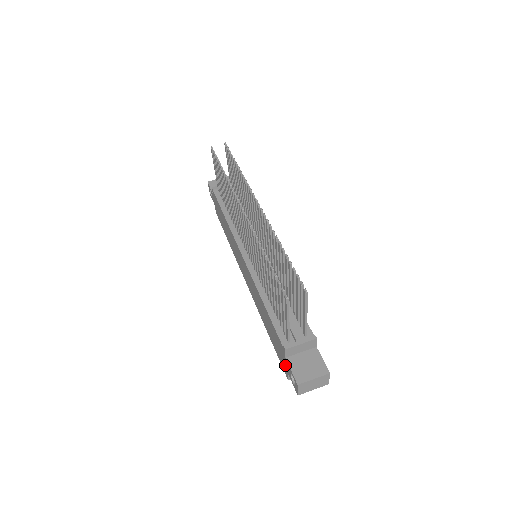
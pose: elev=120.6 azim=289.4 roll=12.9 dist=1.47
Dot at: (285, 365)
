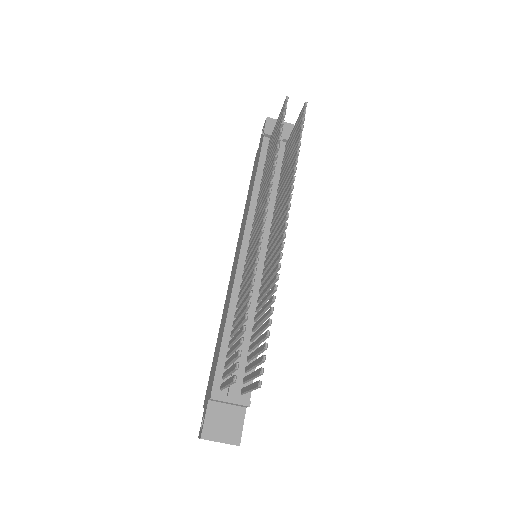
Dot at: (206, 399)
